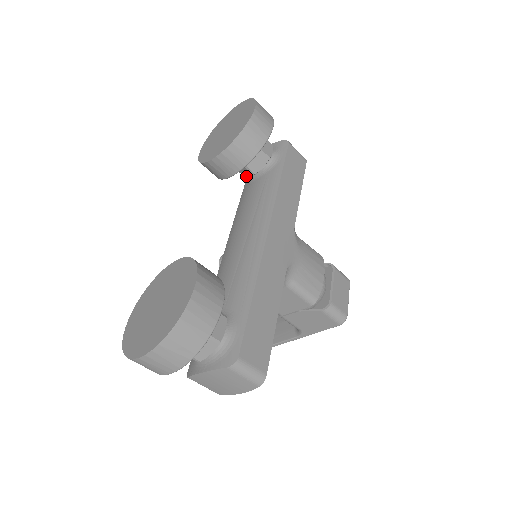
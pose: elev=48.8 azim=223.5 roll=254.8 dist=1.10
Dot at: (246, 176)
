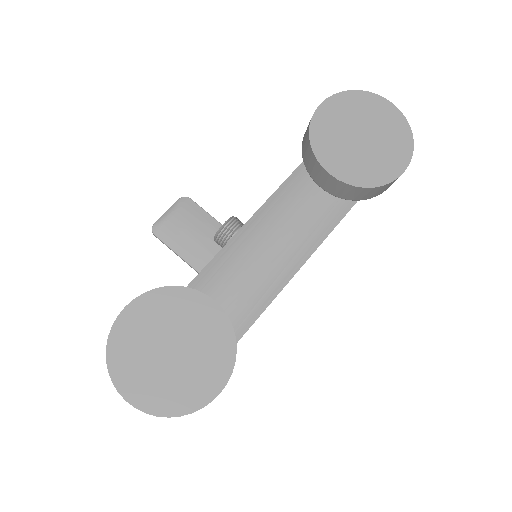
Dot at: occluded
